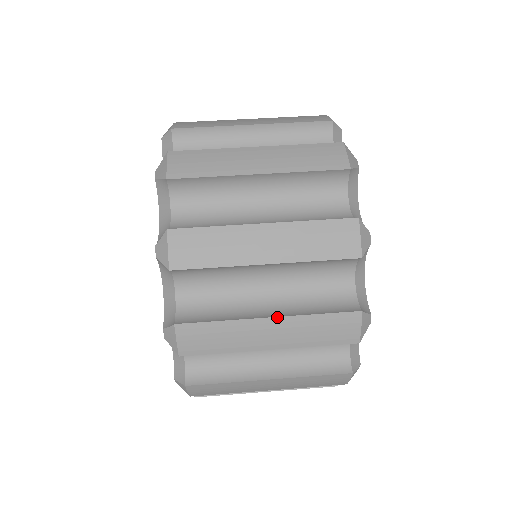
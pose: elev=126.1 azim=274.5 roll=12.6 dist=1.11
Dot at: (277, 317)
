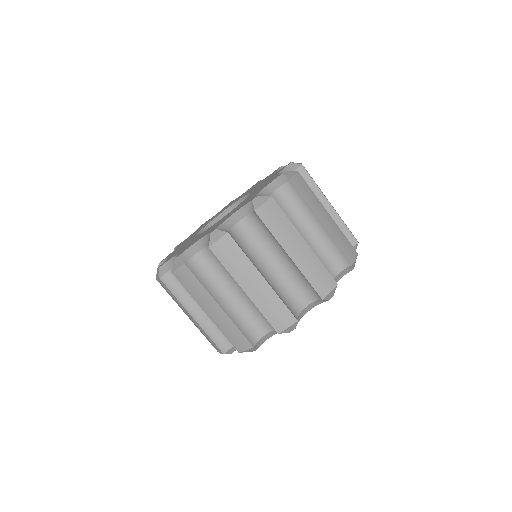
Dot at: occluded
